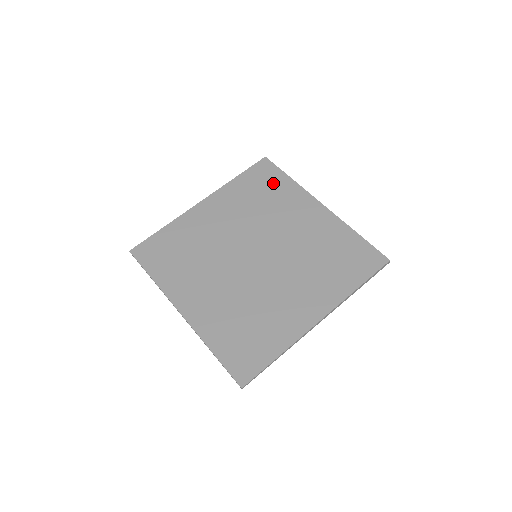
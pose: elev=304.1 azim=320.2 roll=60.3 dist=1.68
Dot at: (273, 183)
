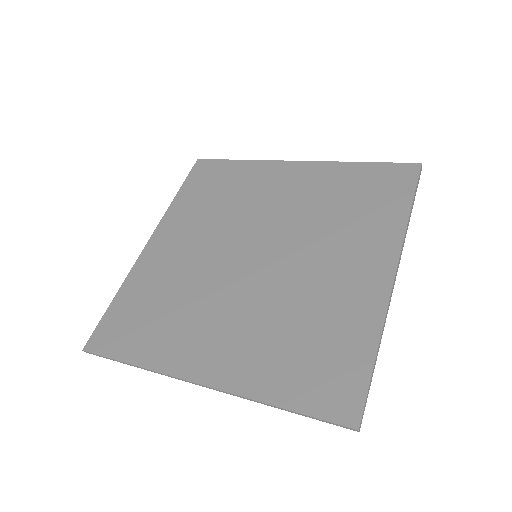
Dot at: (224, 176)
